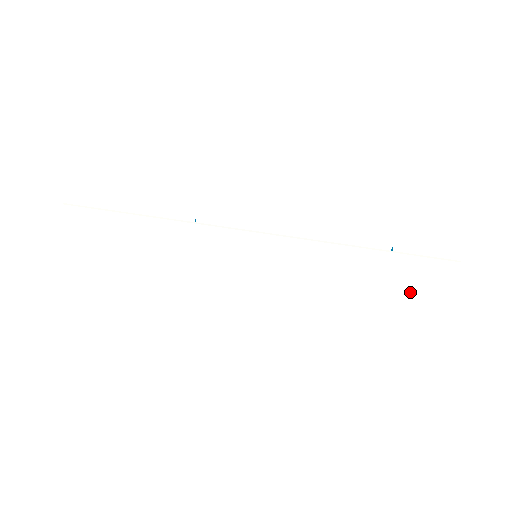
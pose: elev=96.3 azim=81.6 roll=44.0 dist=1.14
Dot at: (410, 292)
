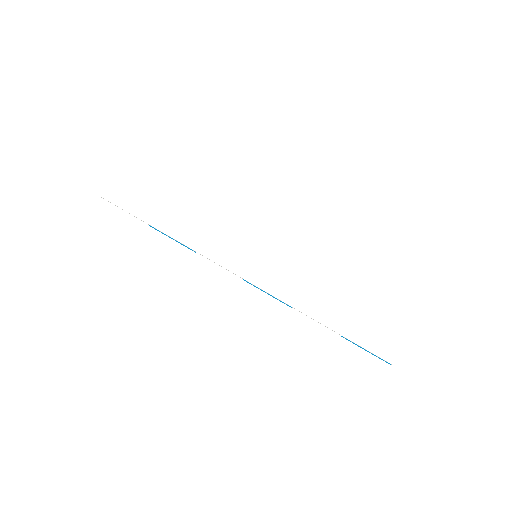
Dot at: (373, 337)
